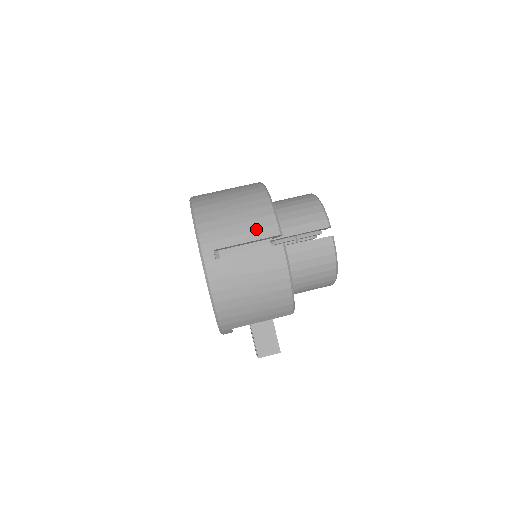
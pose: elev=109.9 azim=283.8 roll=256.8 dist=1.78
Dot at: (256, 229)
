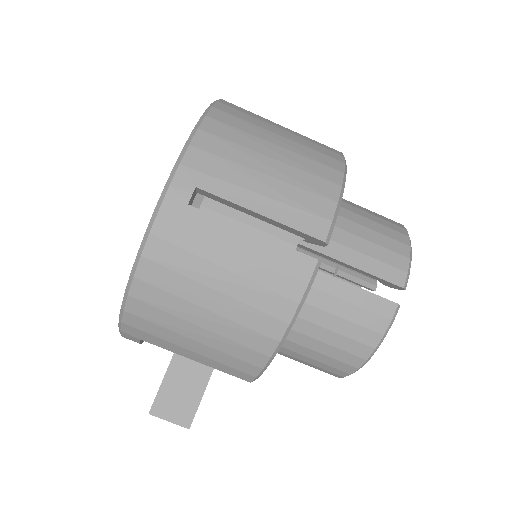
Dot at: (291, 204)
